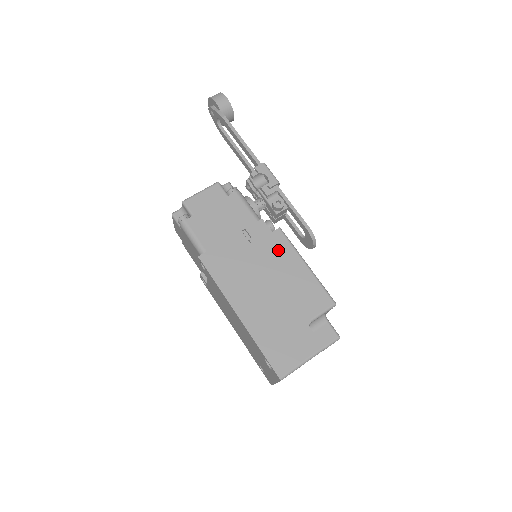
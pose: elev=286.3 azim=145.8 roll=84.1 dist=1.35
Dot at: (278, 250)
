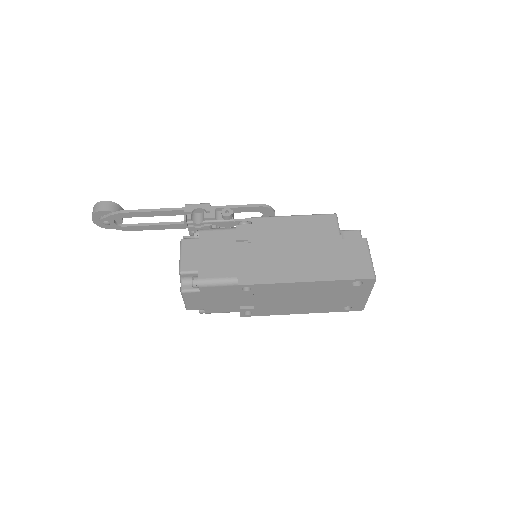
Dot at: (270, 228)
